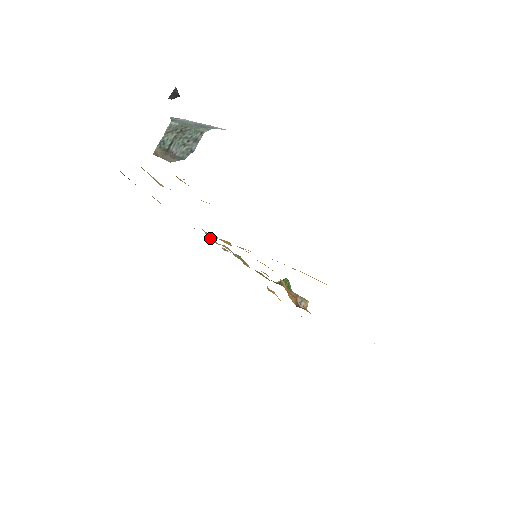
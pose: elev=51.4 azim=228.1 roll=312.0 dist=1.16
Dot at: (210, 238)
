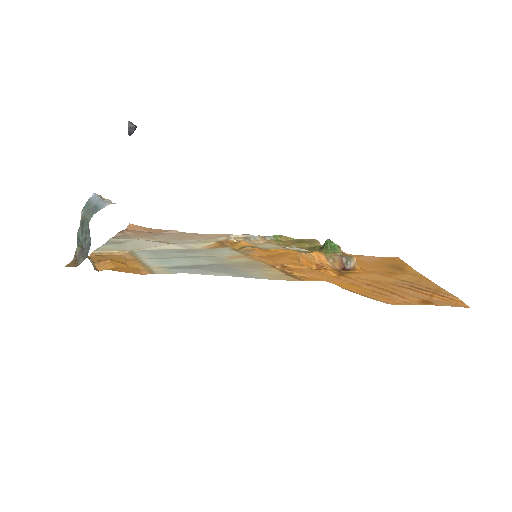
Dot at: occluded
